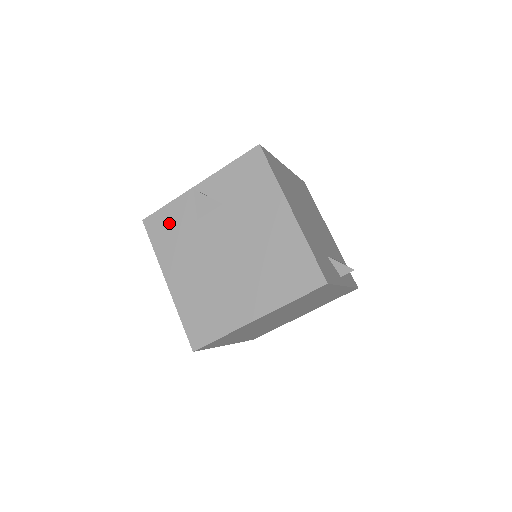
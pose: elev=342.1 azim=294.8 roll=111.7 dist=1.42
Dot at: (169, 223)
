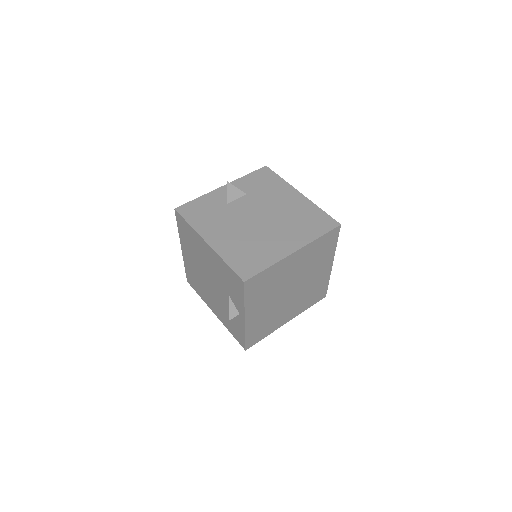
Dot at: (201, 208)
